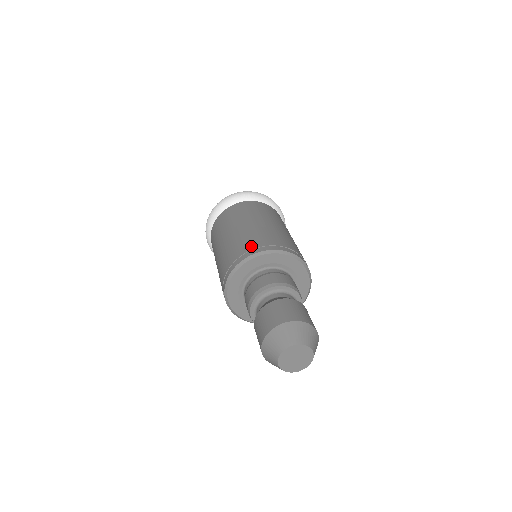
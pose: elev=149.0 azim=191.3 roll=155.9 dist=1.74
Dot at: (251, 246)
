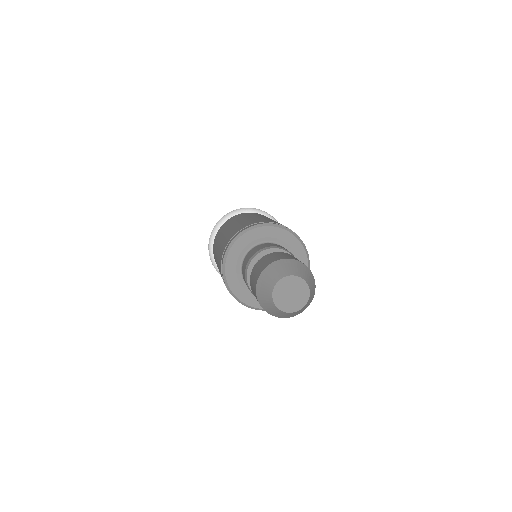
Dot at: (230, 238)
